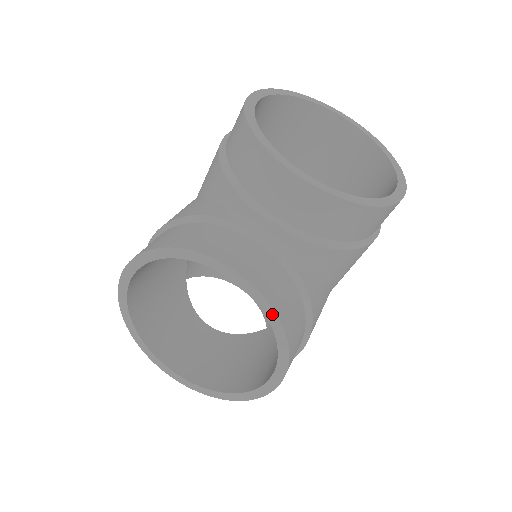
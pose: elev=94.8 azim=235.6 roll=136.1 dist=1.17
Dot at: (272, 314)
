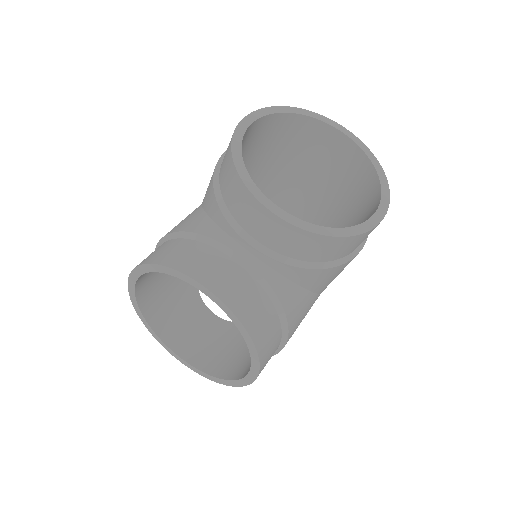
Dot at: (242, 328)
